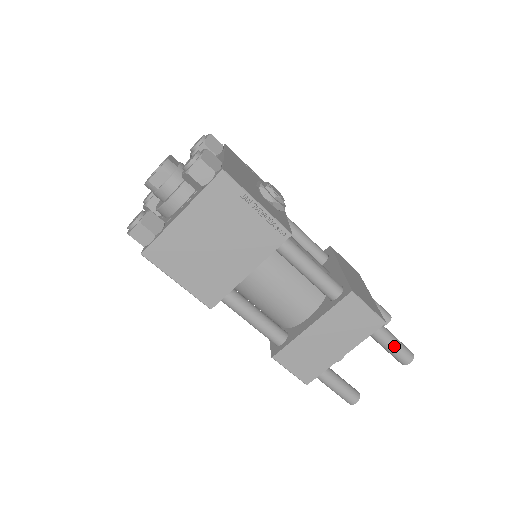
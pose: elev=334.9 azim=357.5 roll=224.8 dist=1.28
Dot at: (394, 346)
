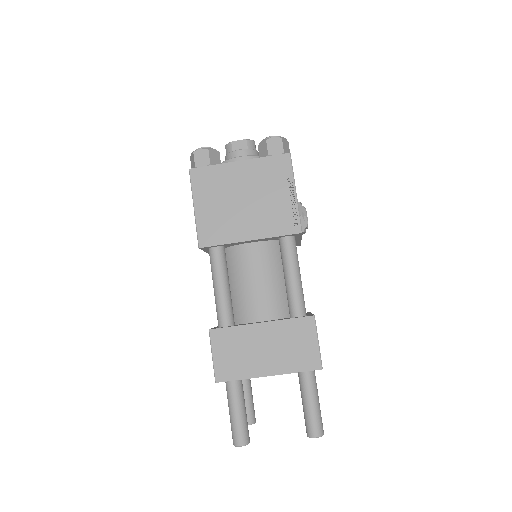
Dot at: (314, 405)
